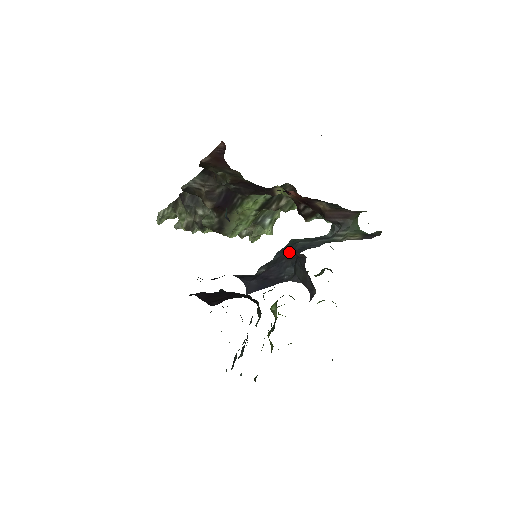
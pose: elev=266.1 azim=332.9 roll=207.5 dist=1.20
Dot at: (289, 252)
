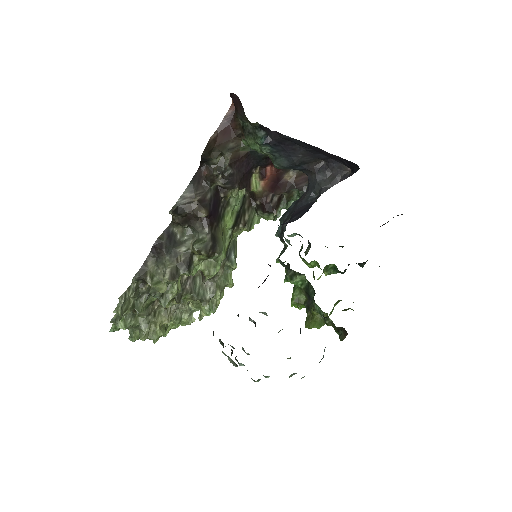
Dot at: (295, 204)
